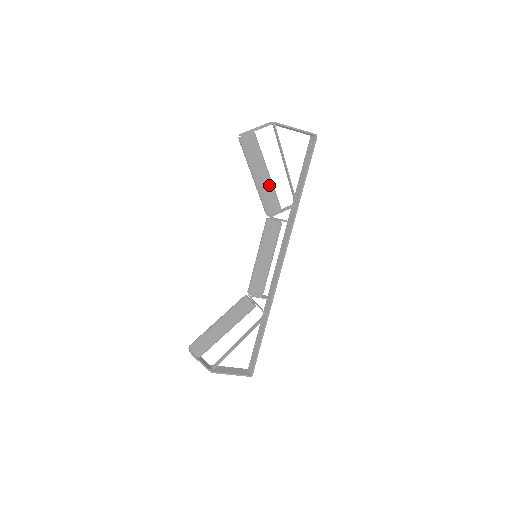
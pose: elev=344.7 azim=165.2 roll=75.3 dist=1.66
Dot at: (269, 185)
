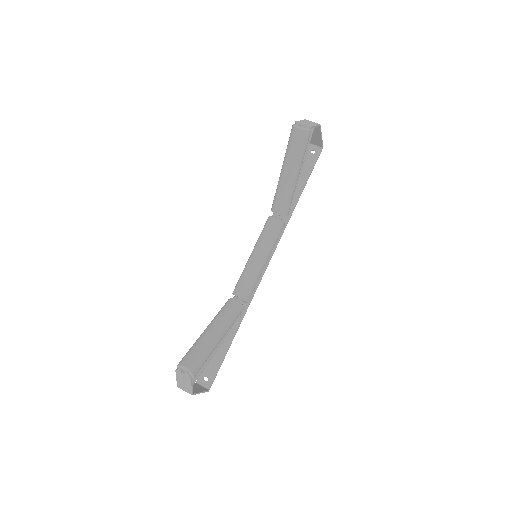
Dot at: occluded
